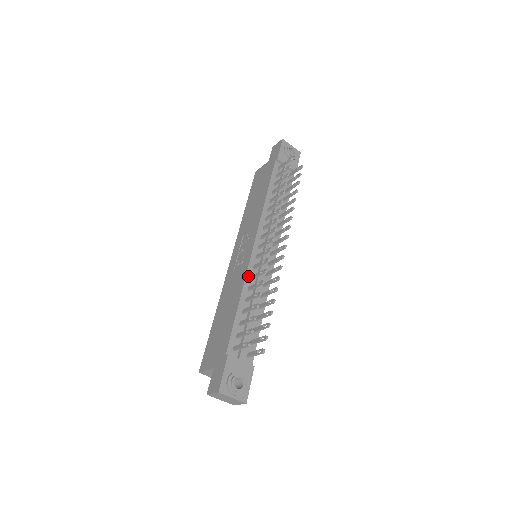
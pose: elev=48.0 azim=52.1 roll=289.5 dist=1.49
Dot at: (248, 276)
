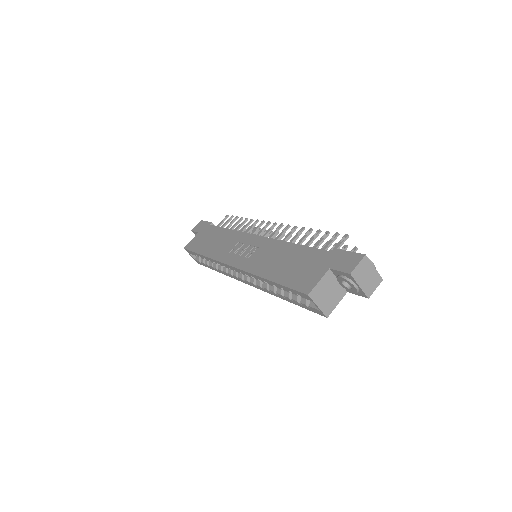
Dot at: occluded
